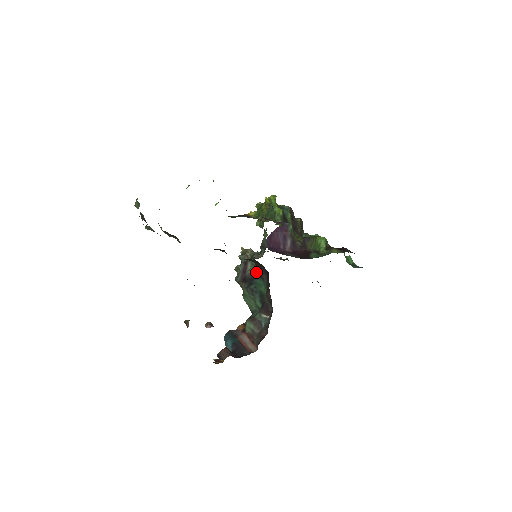
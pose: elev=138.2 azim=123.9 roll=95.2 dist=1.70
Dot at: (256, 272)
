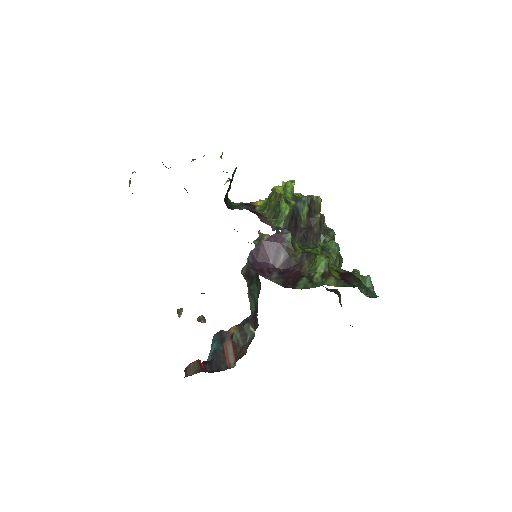
Dot at: occluded
